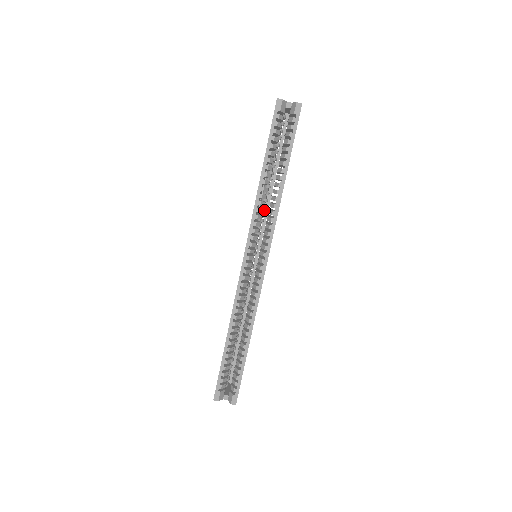
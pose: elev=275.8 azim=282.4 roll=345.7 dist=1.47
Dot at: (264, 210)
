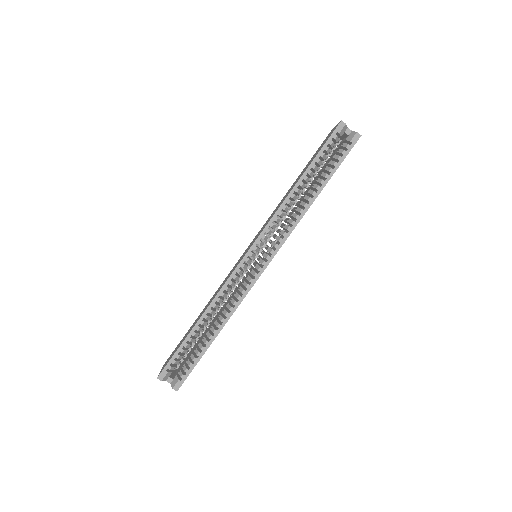
Dot at: occluded
